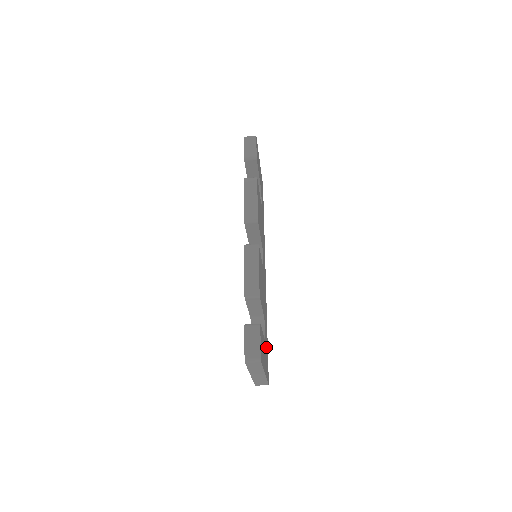
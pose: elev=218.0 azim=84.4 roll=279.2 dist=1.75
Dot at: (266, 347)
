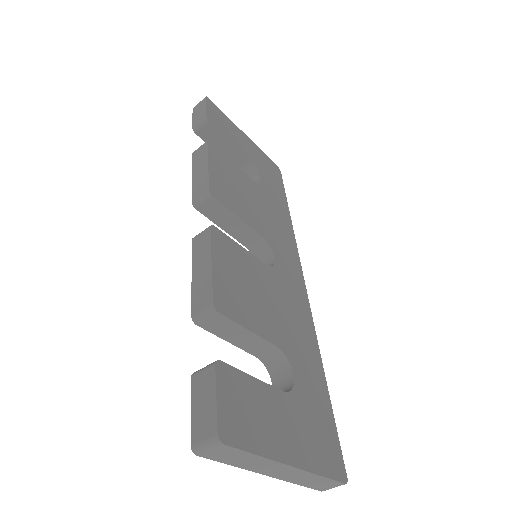
Dot at: (312, 406)
